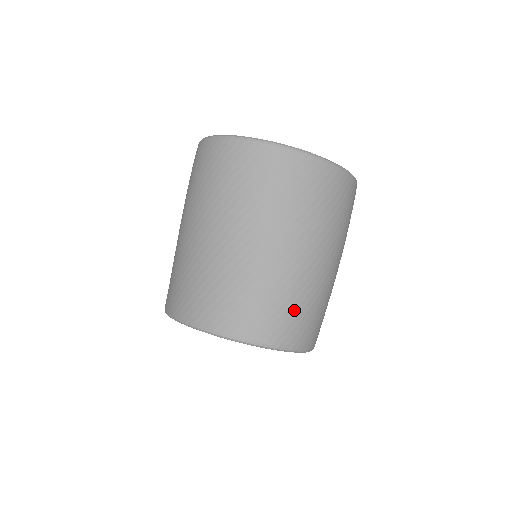
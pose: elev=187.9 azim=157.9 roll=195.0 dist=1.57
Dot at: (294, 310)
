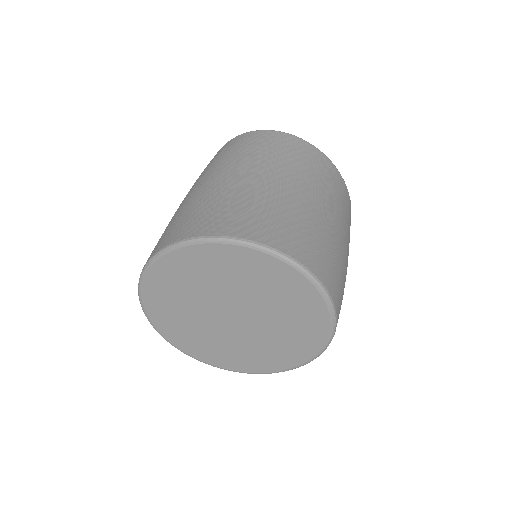
Dot at: (339, 275)
